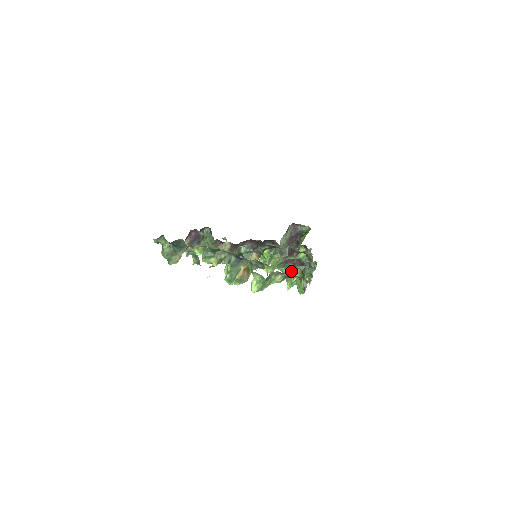
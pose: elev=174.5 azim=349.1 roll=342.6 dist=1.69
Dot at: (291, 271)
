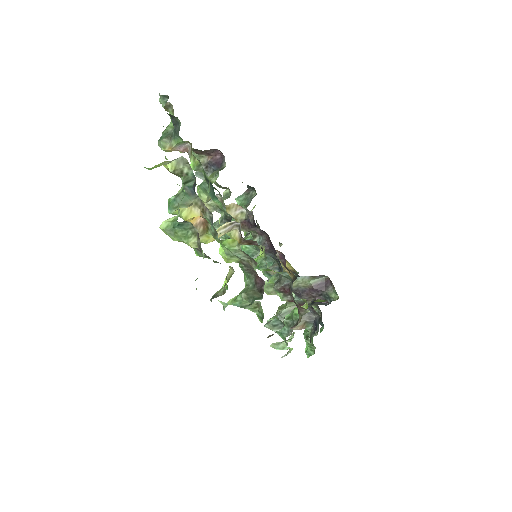
Dot at: occluded
